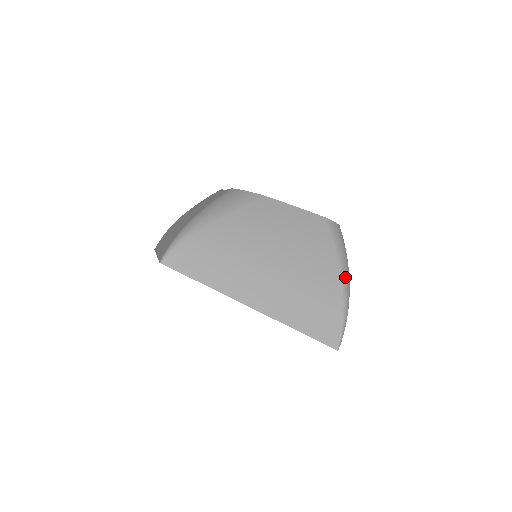
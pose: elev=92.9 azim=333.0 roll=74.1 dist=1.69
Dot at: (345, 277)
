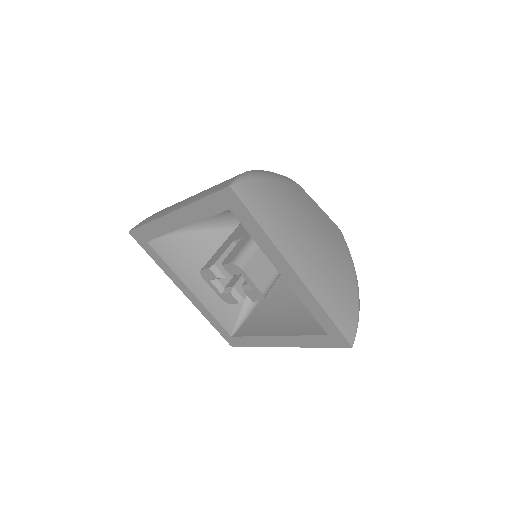
Dot at: (357, 281)
